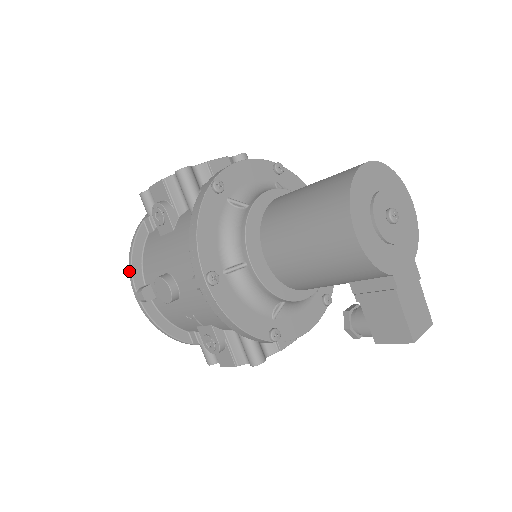
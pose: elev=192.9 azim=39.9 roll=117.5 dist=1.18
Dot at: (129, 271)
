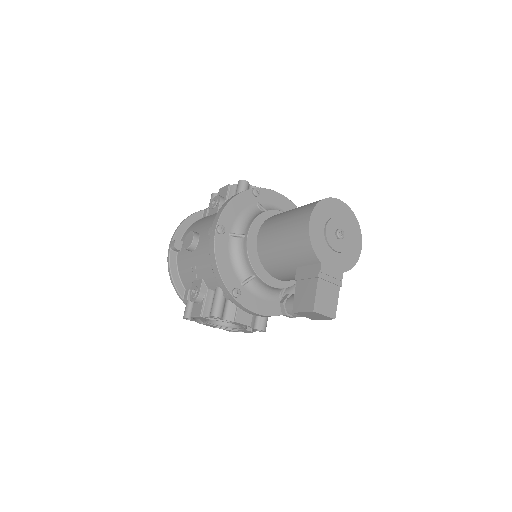
Dot at: (176, 229)
